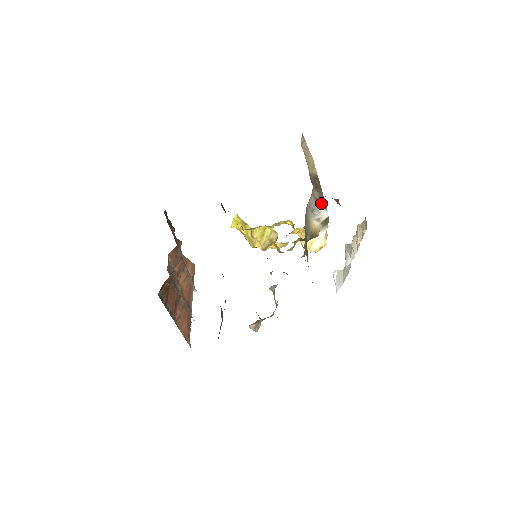
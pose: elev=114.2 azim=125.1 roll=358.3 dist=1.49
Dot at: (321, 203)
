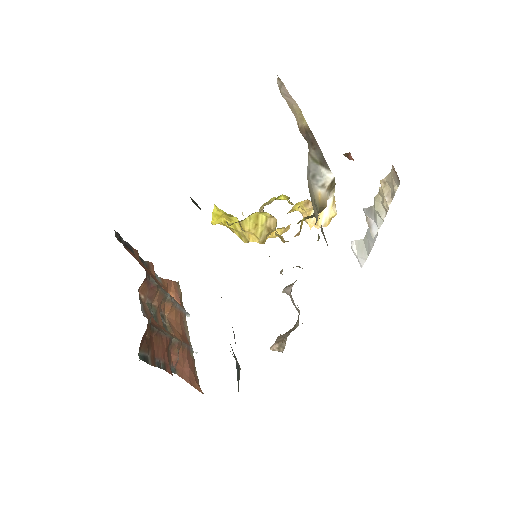
Dot at: (321, 163)
